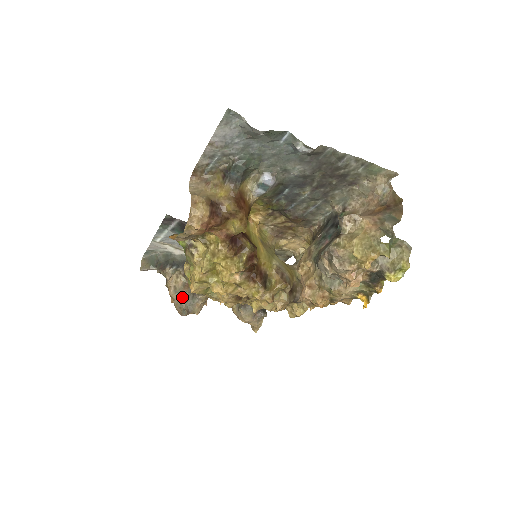
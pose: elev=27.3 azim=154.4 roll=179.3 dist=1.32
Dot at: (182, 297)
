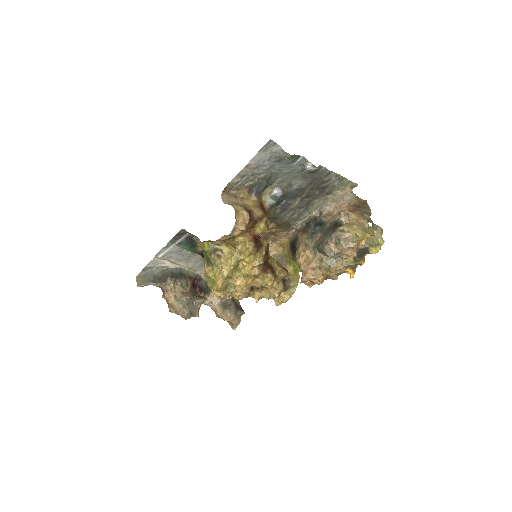
Dot at: (184, 303)
